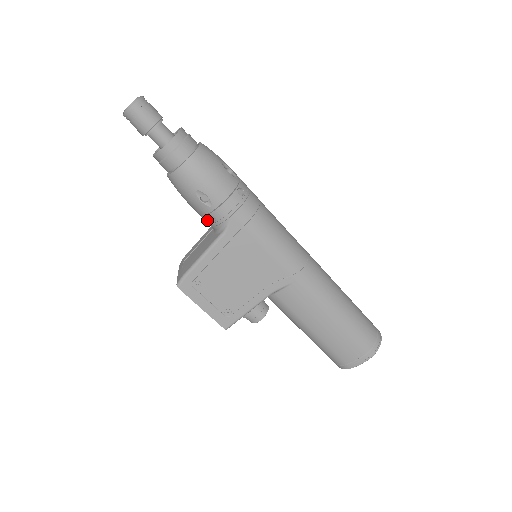
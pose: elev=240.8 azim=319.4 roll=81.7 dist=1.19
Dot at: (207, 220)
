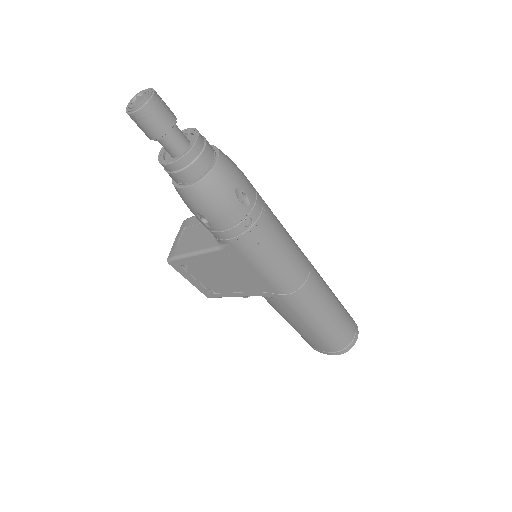
Dot at: occluded
